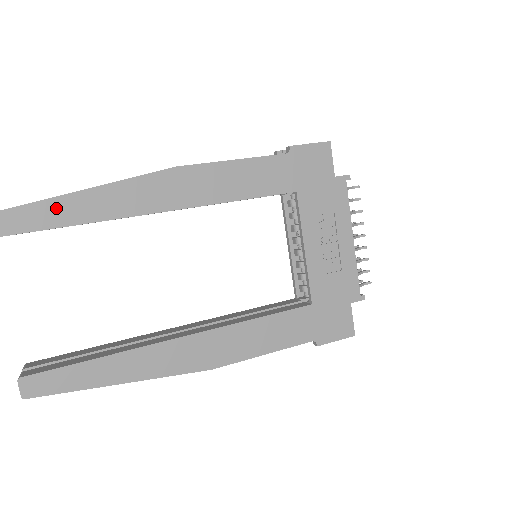
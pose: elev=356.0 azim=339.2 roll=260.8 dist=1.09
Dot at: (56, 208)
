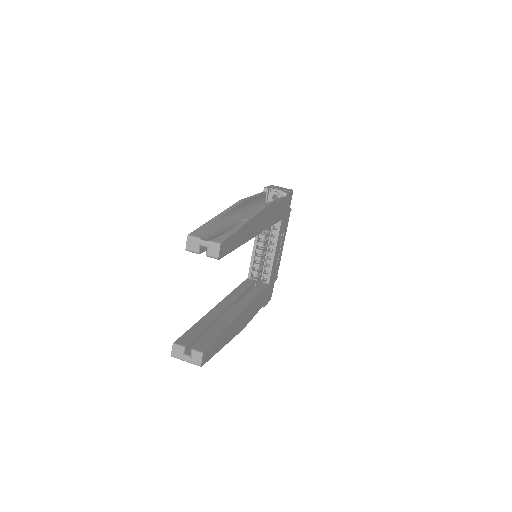
Dot at: (238, 236)
